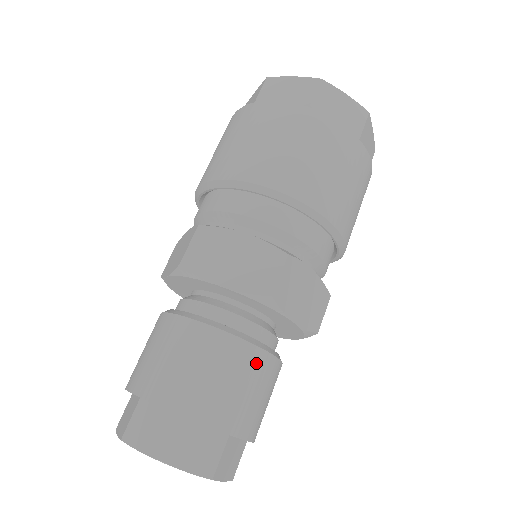
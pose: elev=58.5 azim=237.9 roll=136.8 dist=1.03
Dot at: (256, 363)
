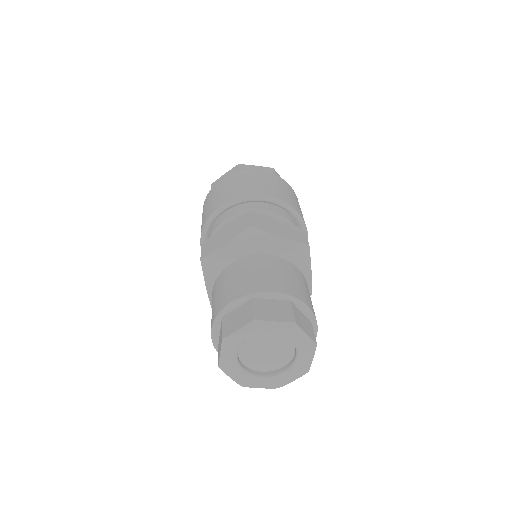
Dot at: (307, 286)
